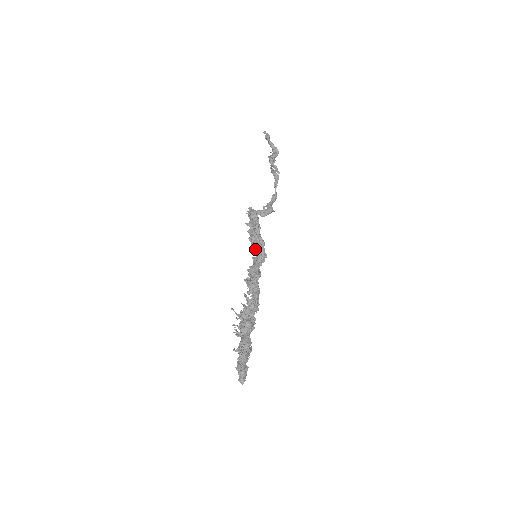
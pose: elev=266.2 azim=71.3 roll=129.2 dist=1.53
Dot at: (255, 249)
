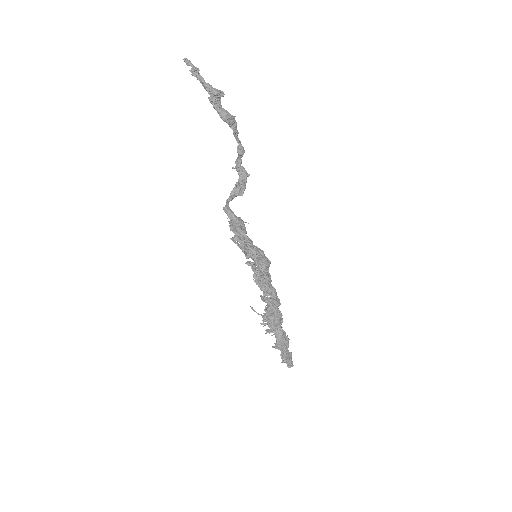
Dot at: (256, 264)
